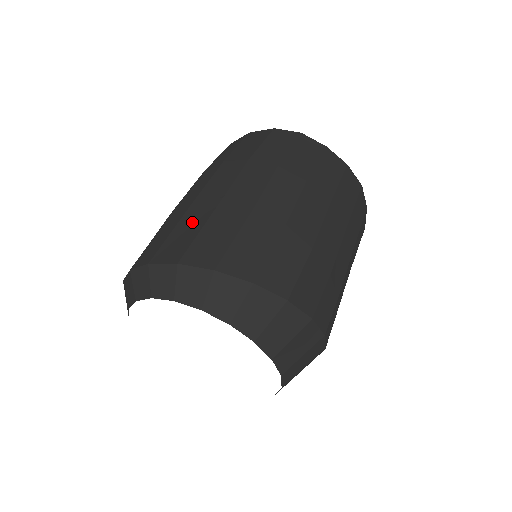
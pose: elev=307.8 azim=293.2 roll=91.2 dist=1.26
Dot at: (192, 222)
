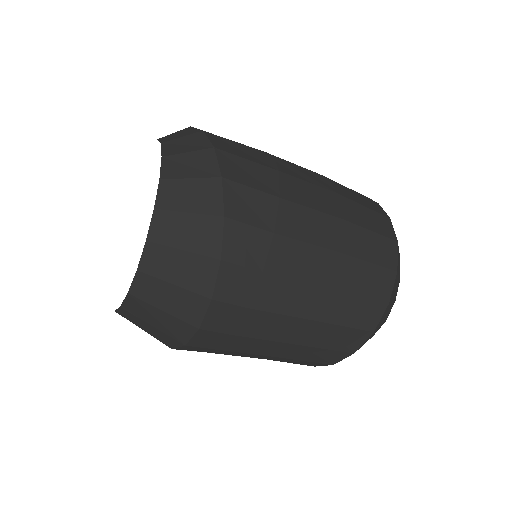
Dot at: occluded
